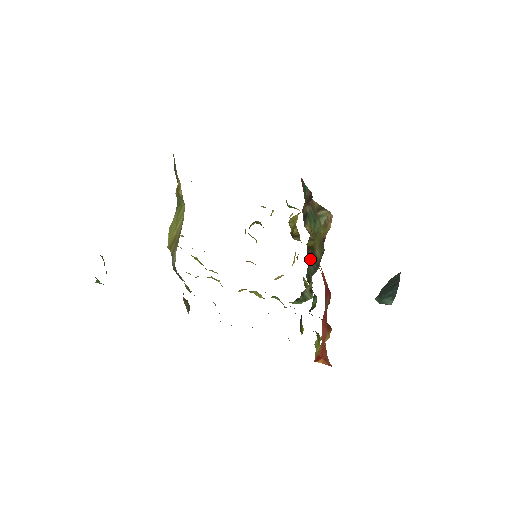
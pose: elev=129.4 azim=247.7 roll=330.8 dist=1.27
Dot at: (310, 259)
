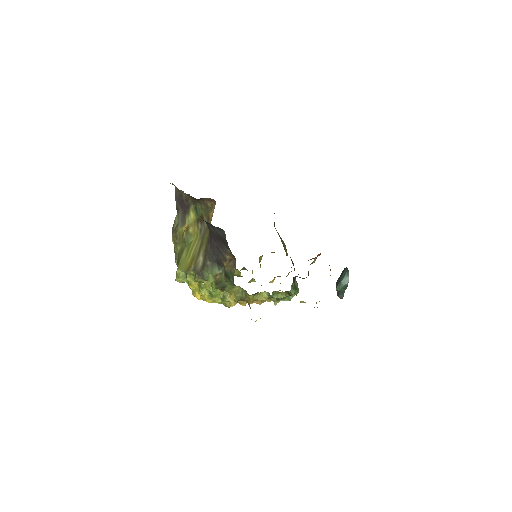
Dot at: occluded
